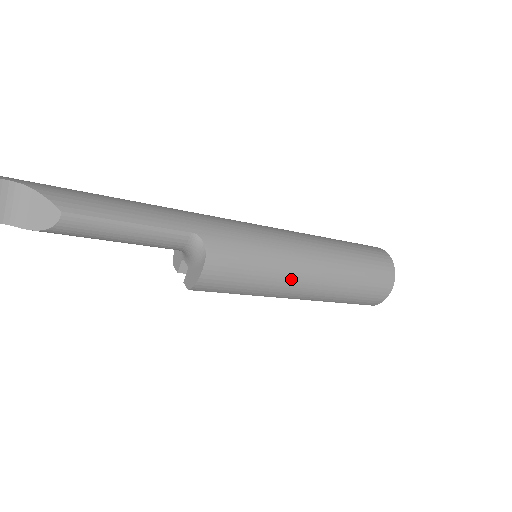
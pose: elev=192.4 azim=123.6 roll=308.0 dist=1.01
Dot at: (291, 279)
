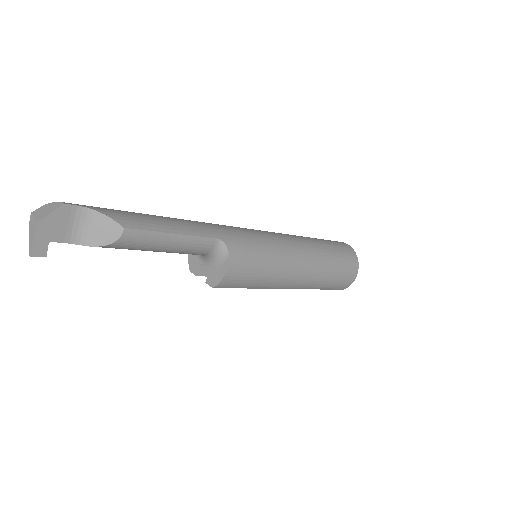
Dot at: (288, 271)
